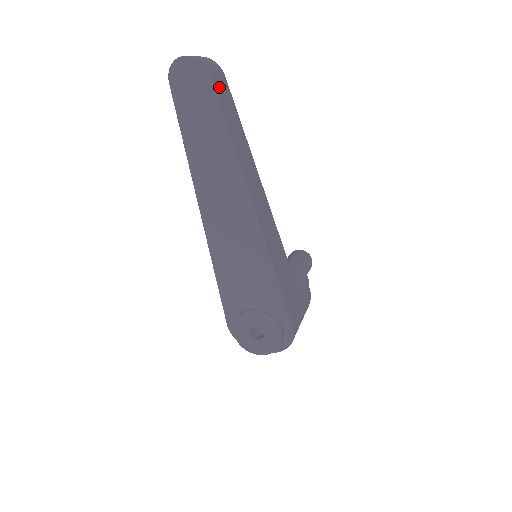
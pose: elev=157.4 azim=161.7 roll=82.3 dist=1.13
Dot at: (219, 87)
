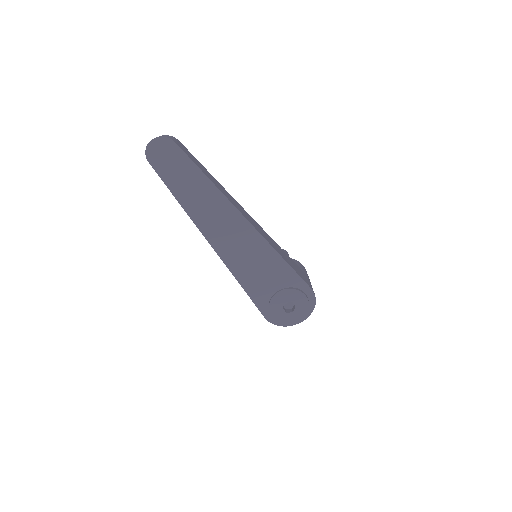
Dot at: (182, 148)
